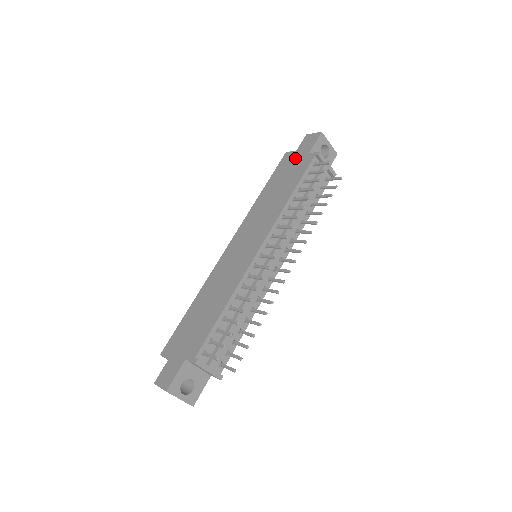
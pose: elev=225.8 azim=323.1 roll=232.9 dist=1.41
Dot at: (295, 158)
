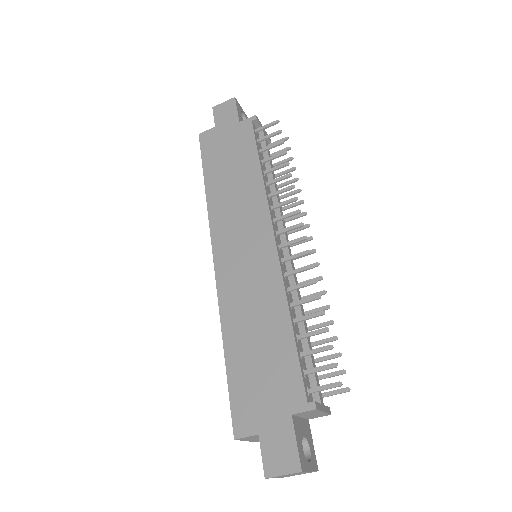
Dot at: (222, 134)
